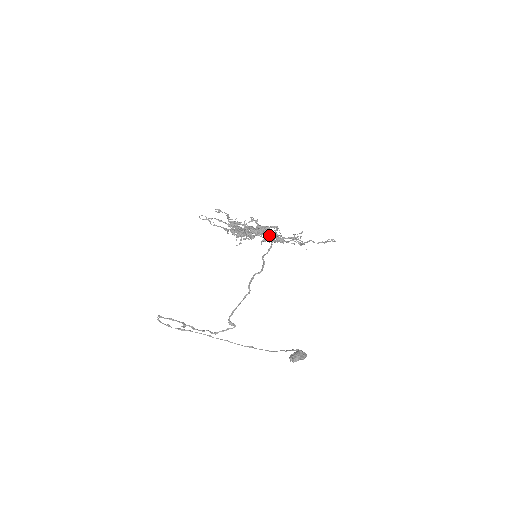
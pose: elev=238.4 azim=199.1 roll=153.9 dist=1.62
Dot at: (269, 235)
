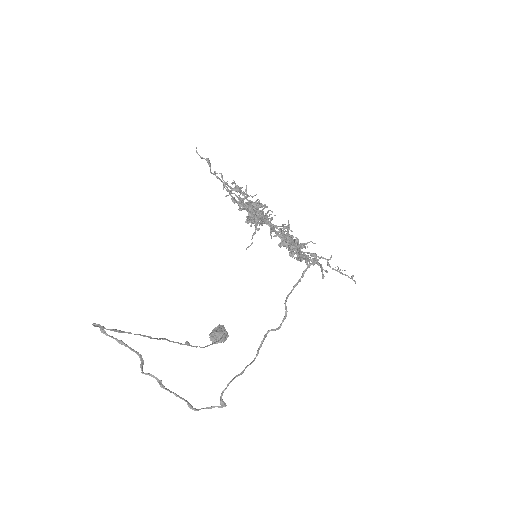
Dot at: occluded
